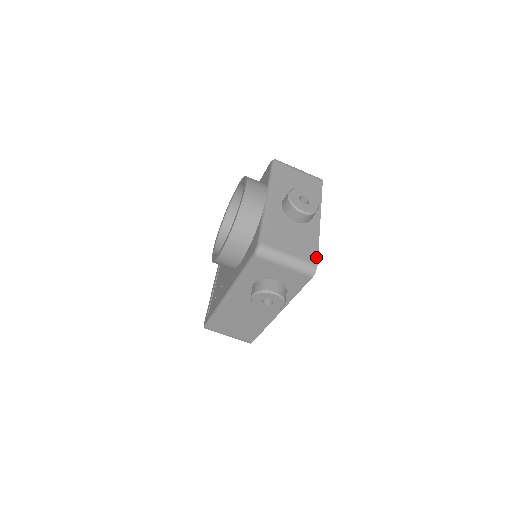
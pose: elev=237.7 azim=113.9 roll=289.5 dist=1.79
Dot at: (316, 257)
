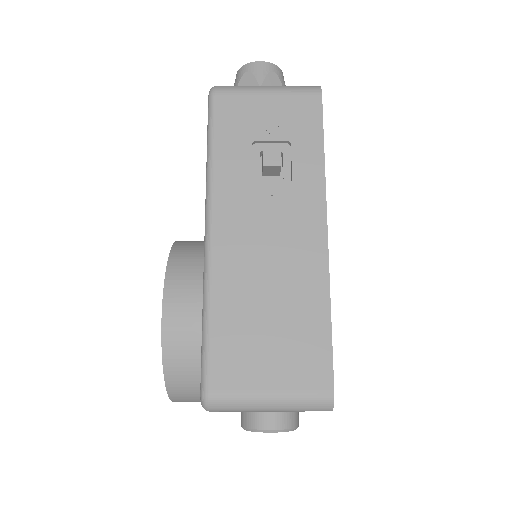
Dot at: occluded
